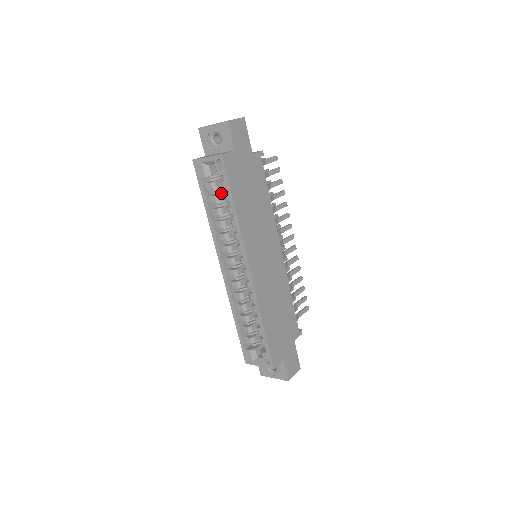
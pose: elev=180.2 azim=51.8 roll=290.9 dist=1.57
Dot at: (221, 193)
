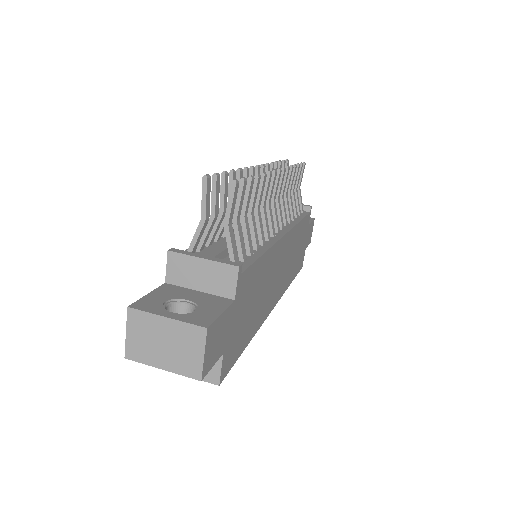
Dot at: occluded
